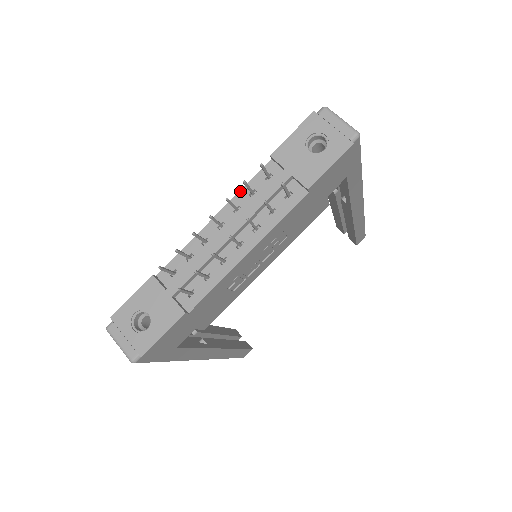
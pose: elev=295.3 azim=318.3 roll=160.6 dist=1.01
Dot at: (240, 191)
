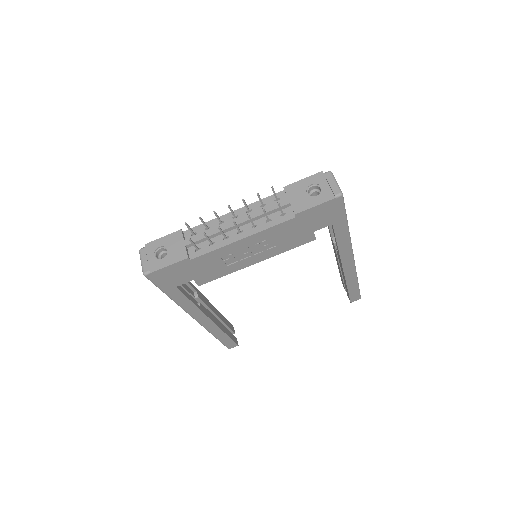
Dot at: (256, 202)
